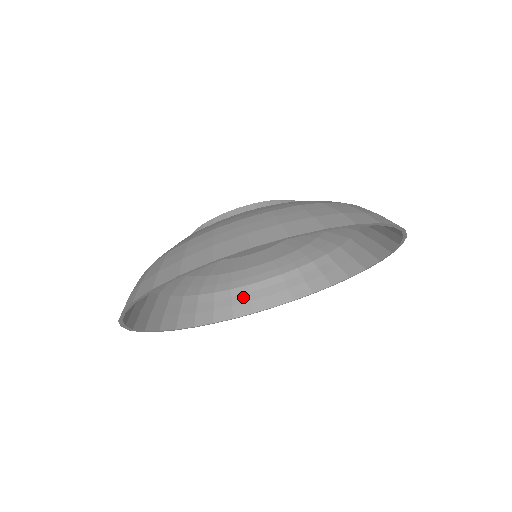
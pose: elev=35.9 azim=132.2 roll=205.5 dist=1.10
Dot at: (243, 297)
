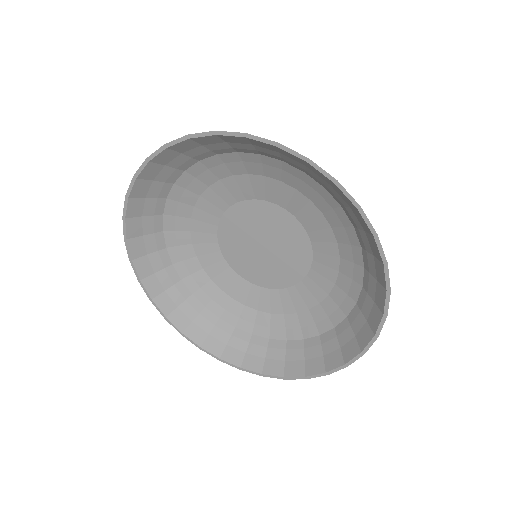
Dot at: (279, 353)
